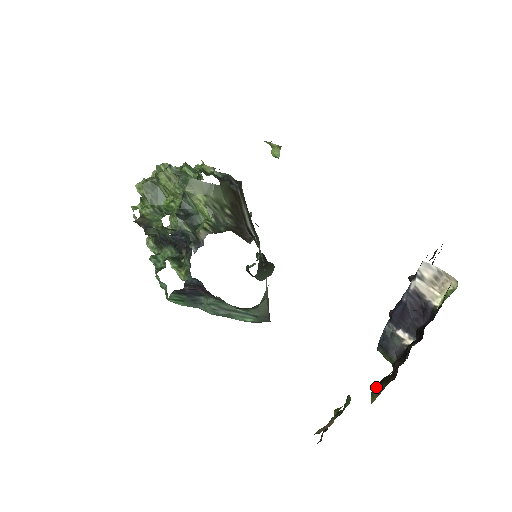
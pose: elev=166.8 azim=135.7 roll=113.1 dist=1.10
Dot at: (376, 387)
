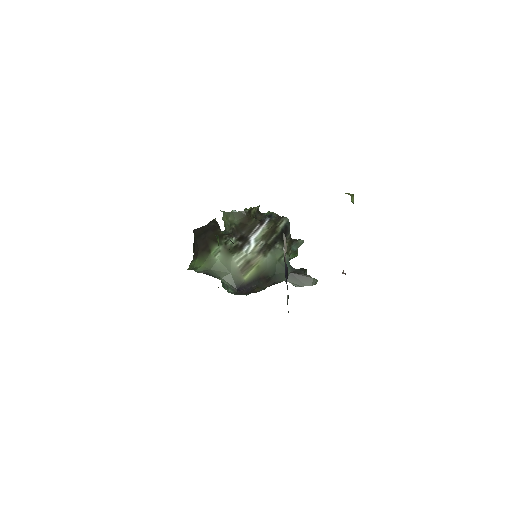
Dot at: occluded
